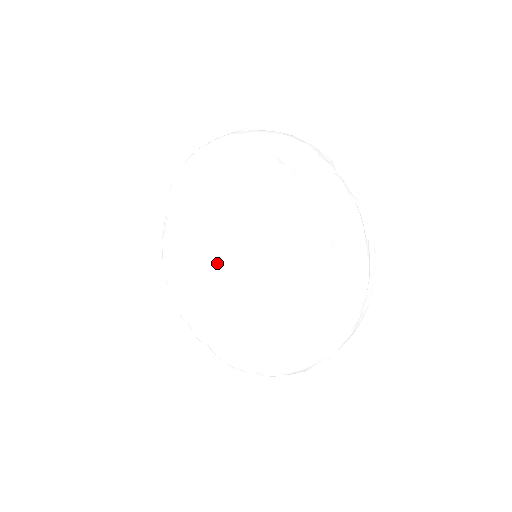
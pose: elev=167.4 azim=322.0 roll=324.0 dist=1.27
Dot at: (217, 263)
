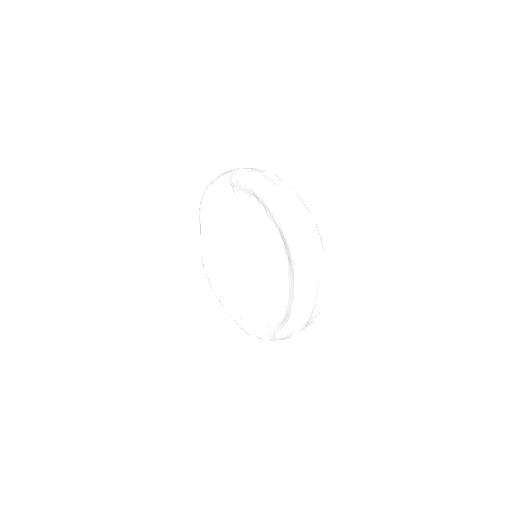
Dot at: (230, 261)
